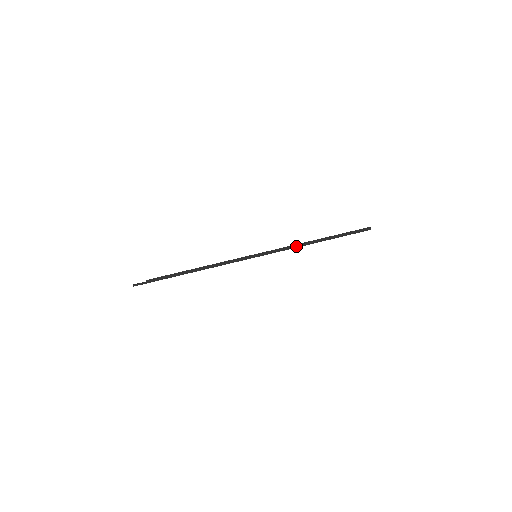
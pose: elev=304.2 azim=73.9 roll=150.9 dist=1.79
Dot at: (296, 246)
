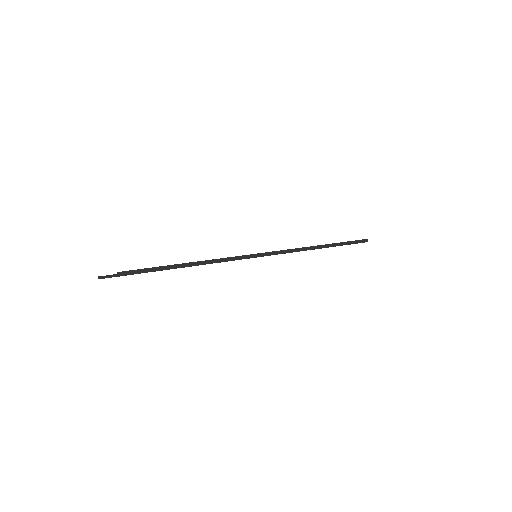
Dot at: (298, 250)
